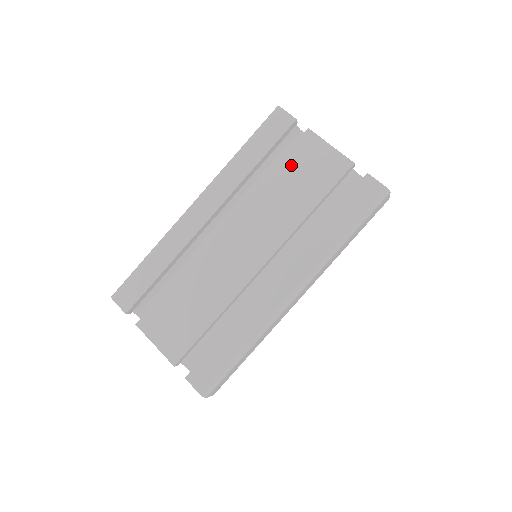
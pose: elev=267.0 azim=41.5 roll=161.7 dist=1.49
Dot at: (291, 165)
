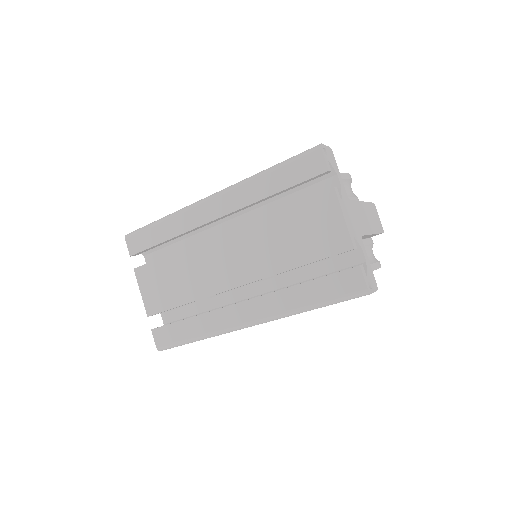
Dot at: (300, 214)
